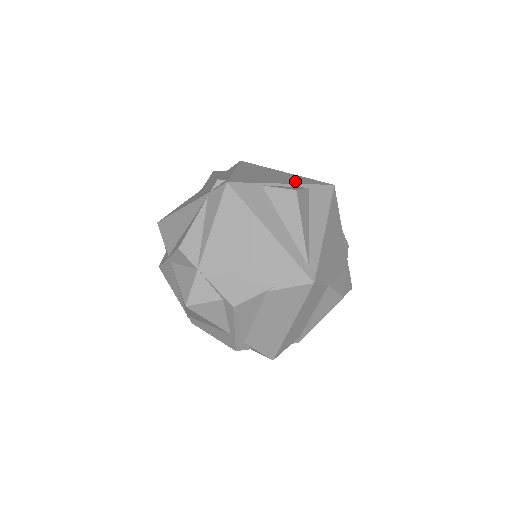
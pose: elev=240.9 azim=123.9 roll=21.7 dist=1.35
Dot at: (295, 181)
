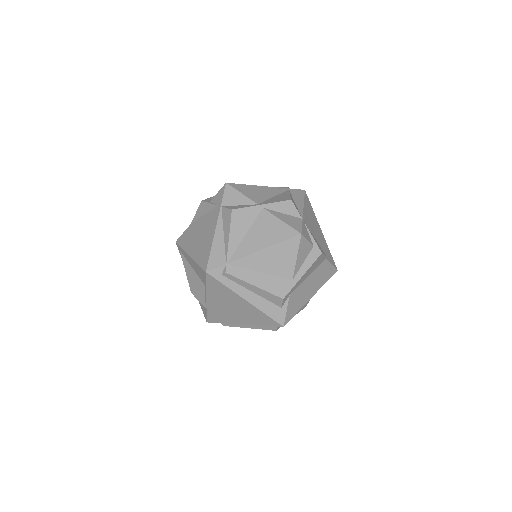
Dot at: occluded
